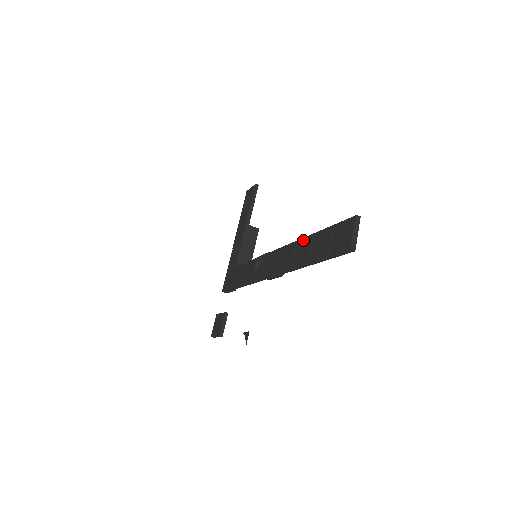
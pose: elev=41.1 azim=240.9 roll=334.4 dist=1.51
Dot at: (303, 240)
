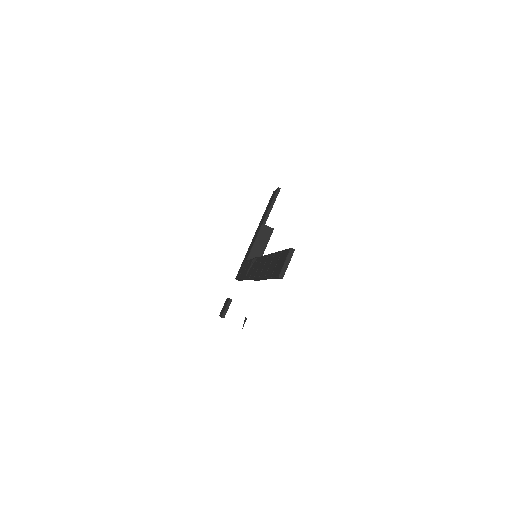
Dot at: (270, 255)
